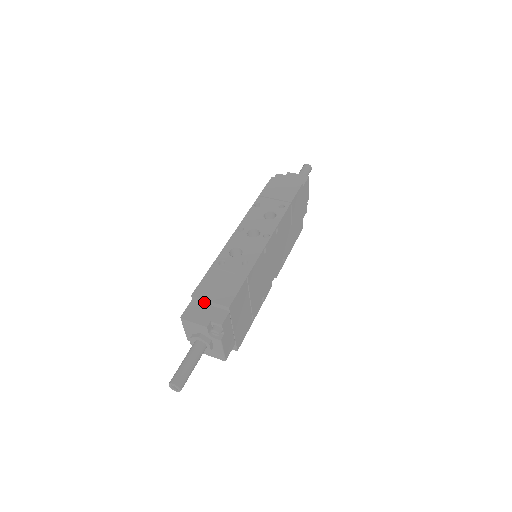
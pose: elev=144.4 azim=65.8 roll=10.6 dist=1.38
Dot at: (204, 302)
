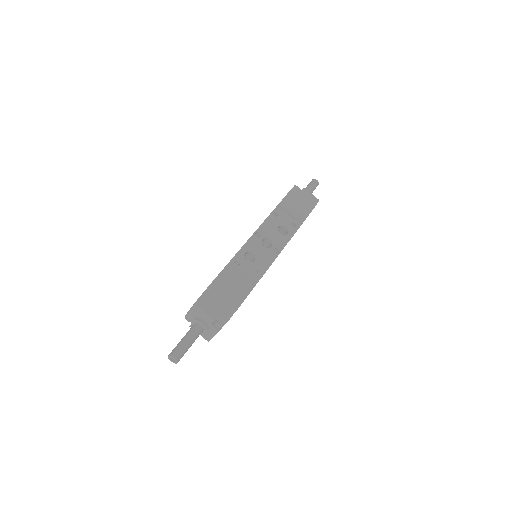
Dot at: (216, 296)
